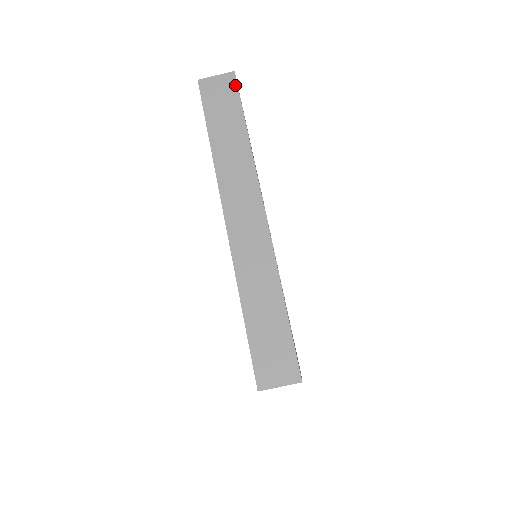
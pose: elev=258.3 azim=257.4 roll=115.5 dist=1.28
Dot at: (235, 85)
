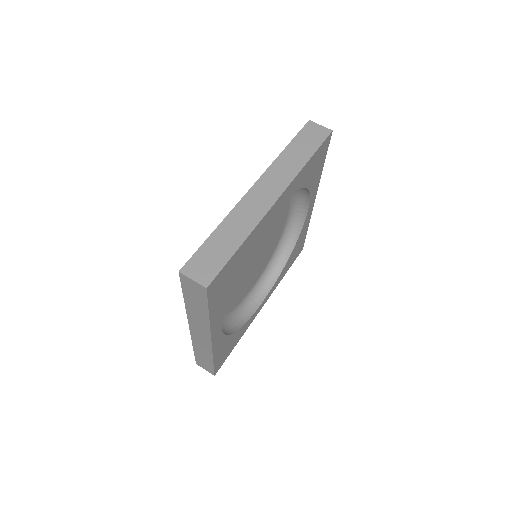
Dot at: (326, 136)
